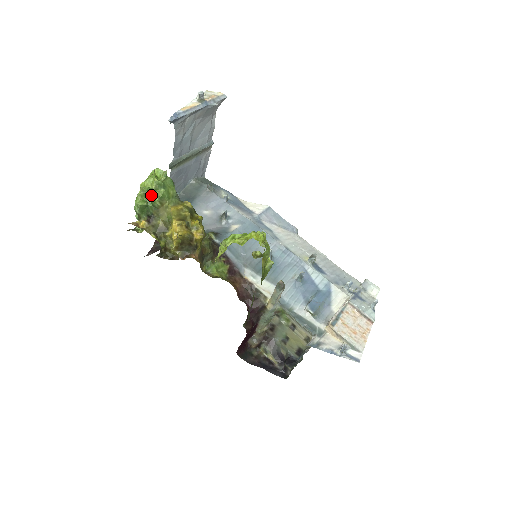
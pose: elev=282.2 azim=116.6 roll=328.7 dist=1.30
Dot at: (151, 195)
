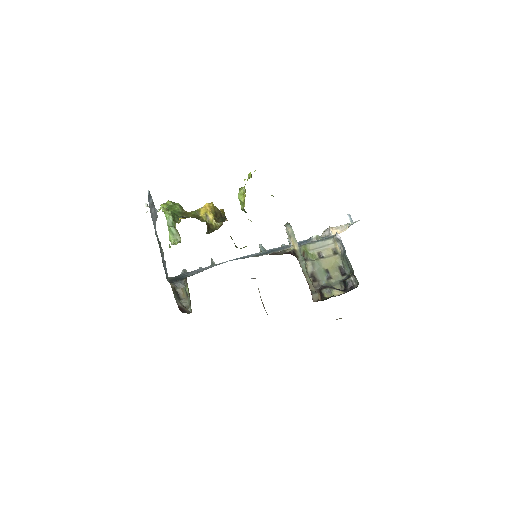
Dot at: (172, 209)
